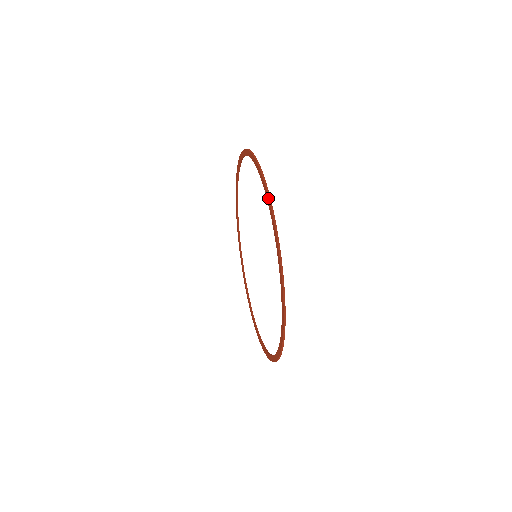
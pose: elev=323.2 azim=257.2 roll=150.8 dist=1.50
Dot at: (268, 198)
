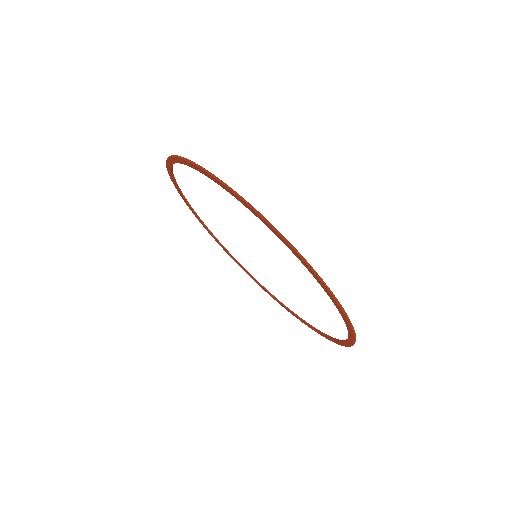
Dot at: (335, 301)
